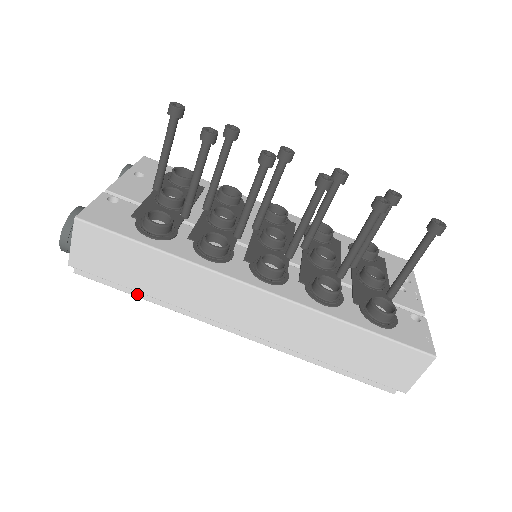
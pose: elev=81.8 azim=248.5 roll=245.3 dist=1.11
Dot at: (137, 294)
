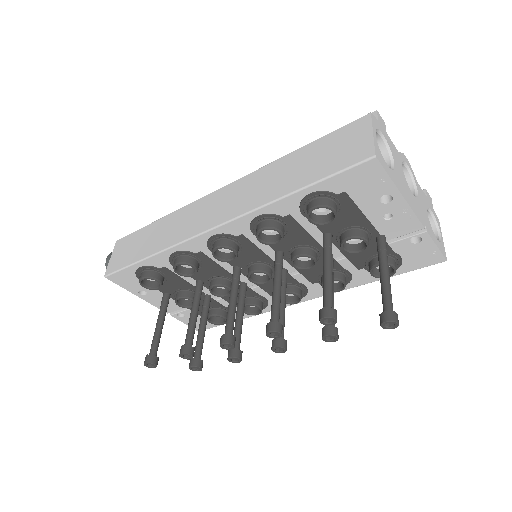
Dot at: occluded
